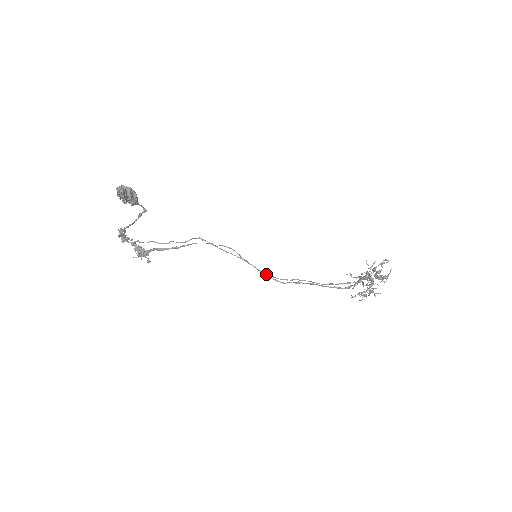
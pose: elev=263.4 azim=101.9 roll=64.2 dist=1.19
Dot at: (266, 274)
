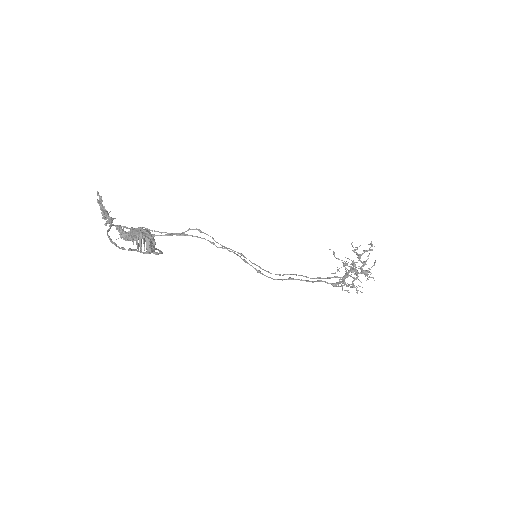
Dot at: (262, 274)
